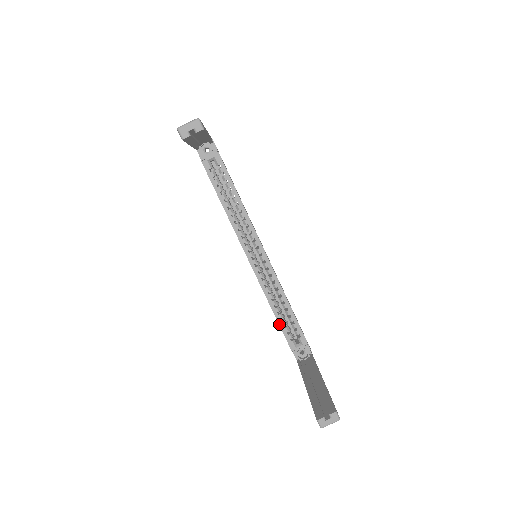
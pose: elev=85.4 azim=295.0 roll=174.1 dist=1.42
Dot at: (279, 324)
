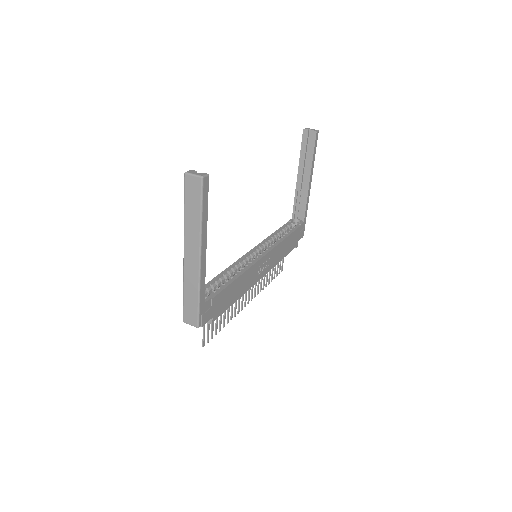
Dot at: (214, 278)
